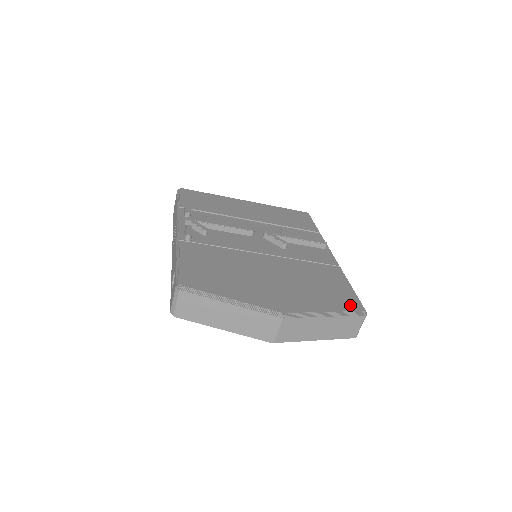
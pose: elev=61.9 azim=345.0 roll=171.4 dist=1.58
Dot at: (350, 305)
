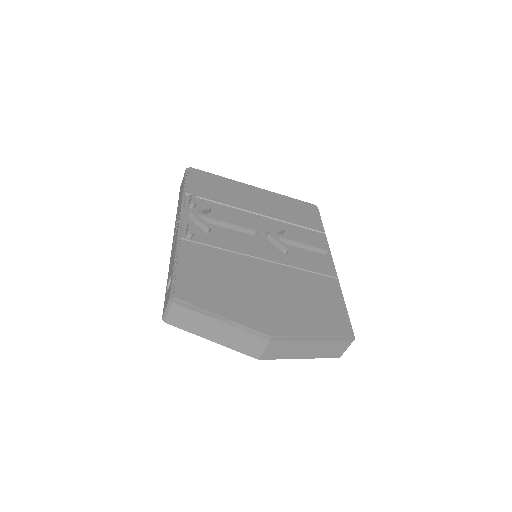
Dot at: (340, 329)
